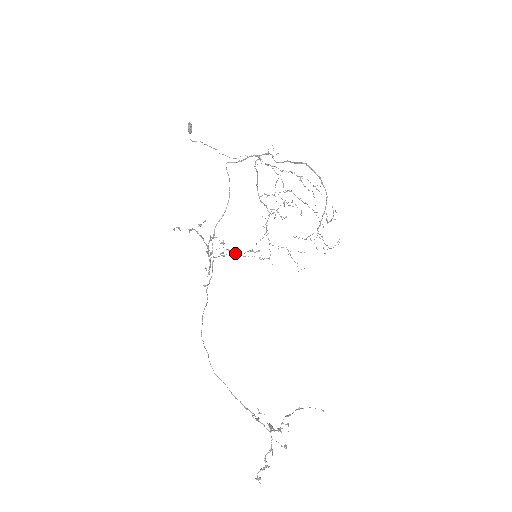
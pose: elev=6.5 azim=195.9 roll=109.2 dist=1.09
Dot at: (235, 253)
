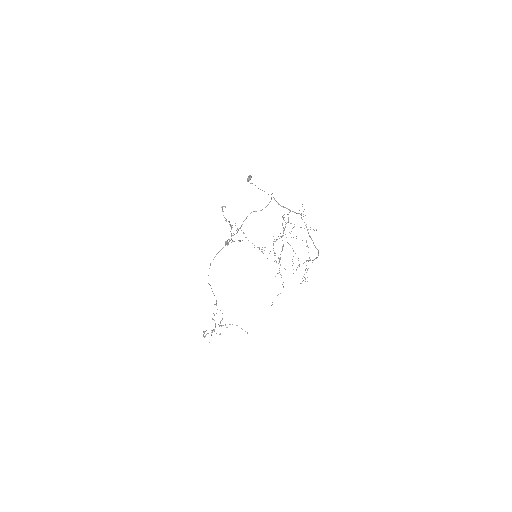
Dot at: occluded
